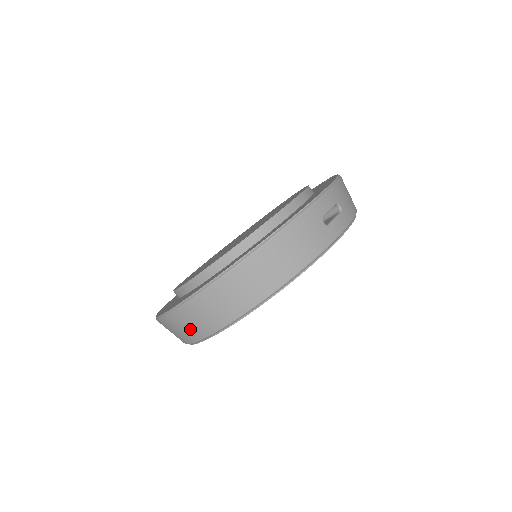
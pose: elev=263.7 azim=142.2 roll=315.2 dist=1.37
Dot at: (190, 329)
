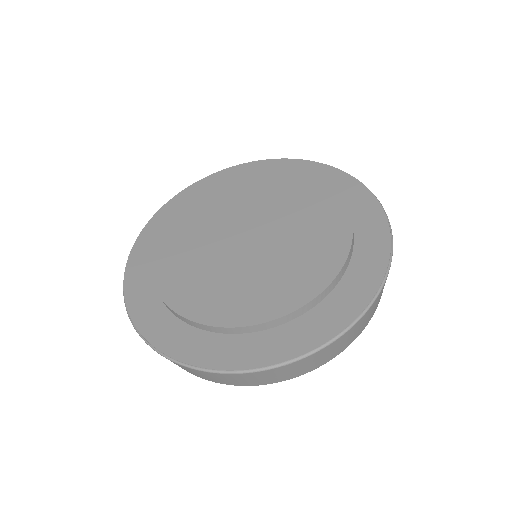
Dot at: (298, 371)
